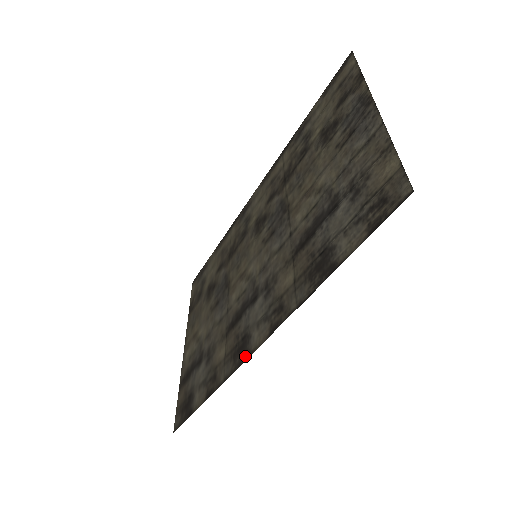
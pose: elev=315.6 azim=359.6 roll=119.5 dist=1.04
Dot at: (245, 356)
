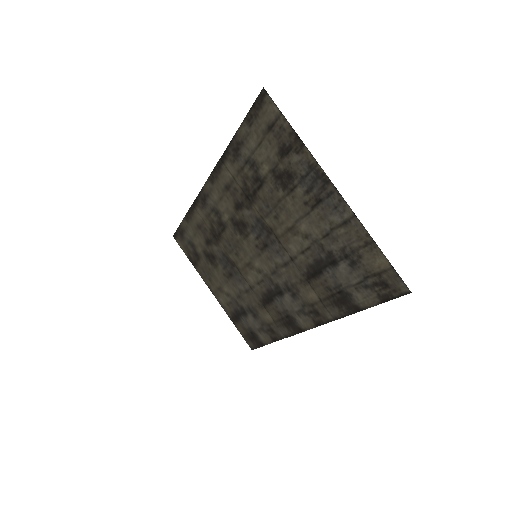
Dot at: (298, 330)
